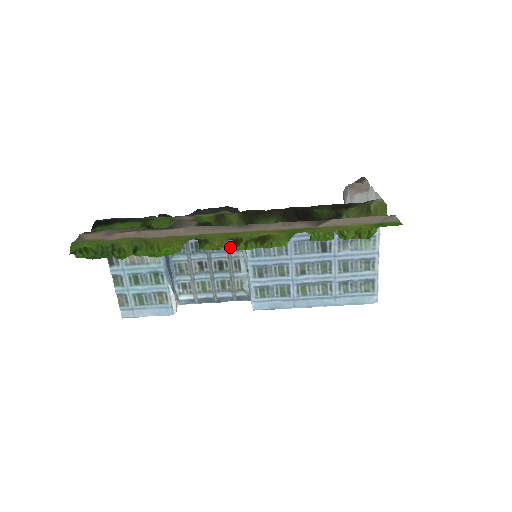
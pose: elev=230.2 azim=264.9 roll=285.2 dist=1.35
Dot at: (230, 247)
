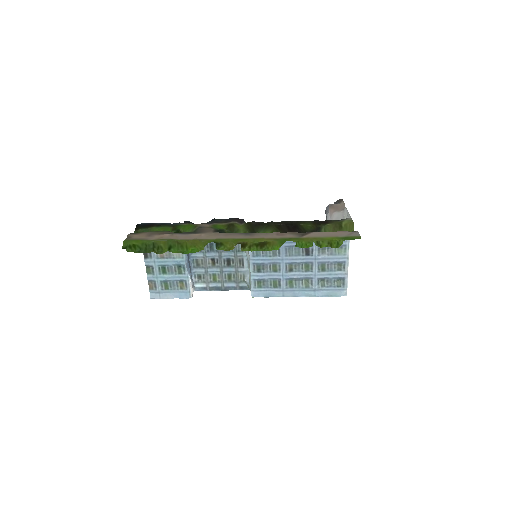
Dot at: (236, 248)
